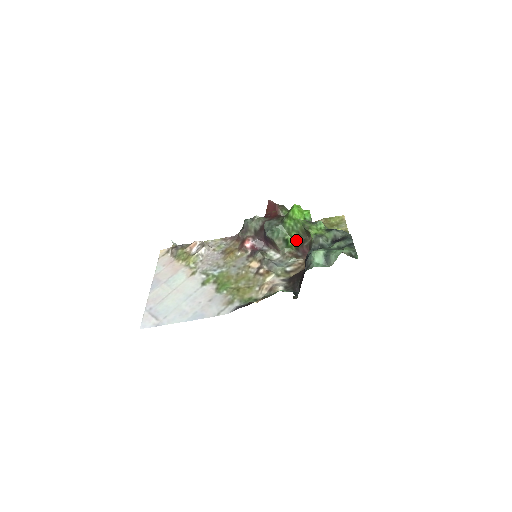
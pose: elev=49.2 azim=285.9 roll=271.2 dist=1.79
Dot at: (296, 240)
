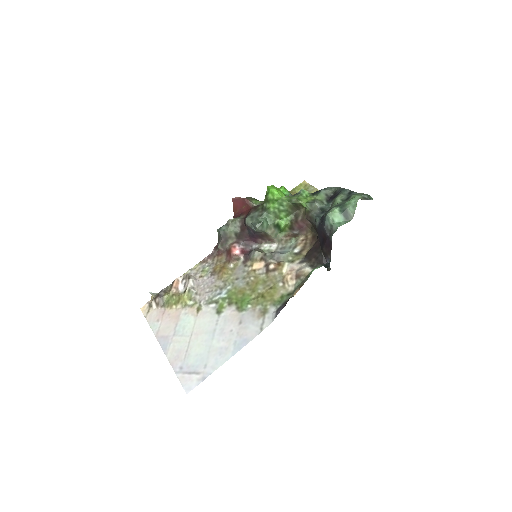
Dot at: (287, 220)
